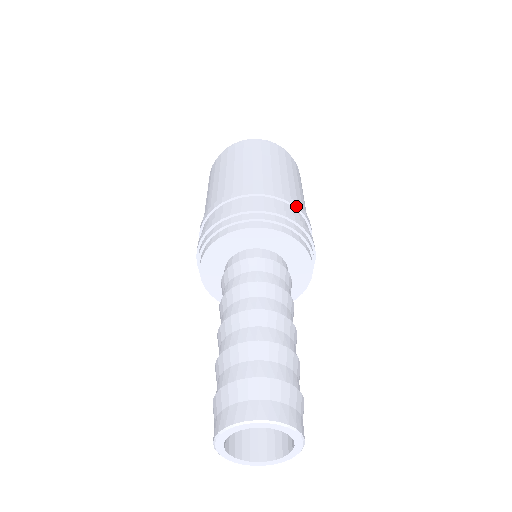
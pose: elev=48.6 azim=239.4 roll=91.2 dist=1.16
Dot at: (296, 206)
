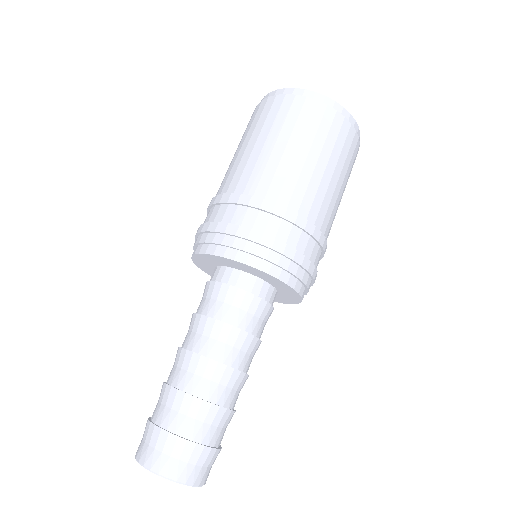
Dot at: (325, 251)
